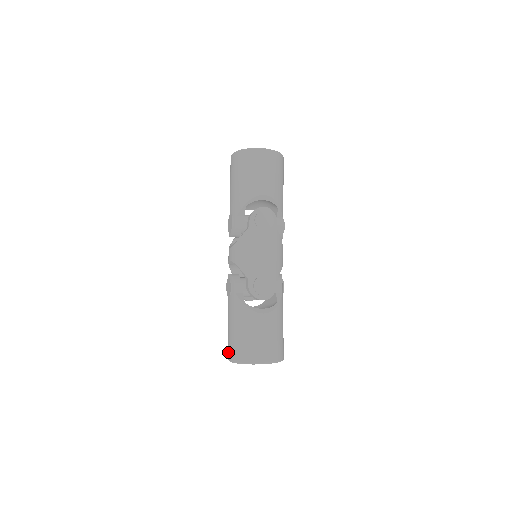
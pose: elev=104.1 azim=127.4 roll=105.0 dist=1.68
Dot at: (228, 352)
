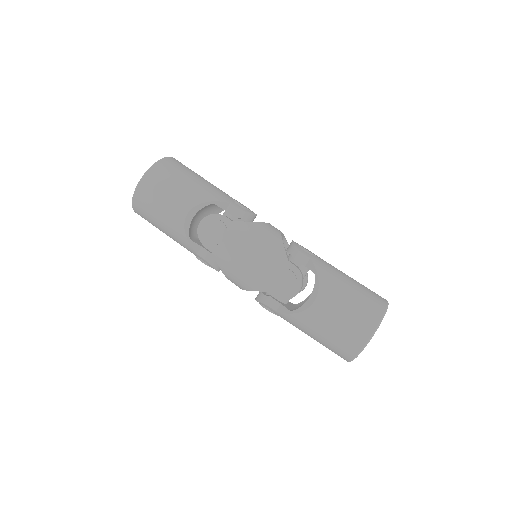
Dot at: occluded
